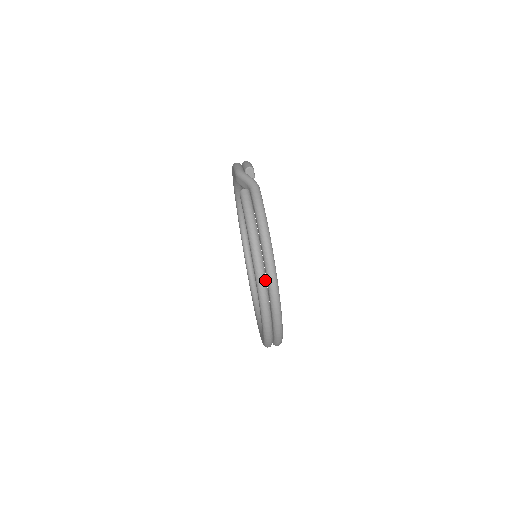
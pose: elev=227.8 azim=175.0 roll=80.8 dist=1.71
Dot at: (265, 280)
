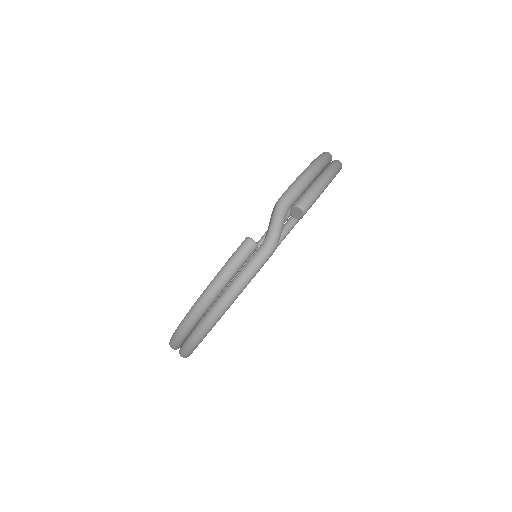
Dot at: (185, 336)
